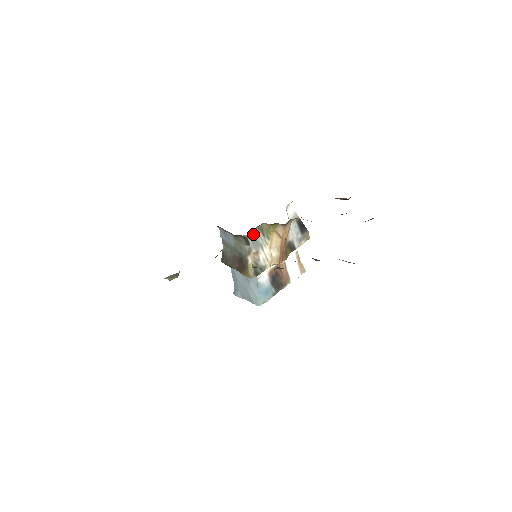
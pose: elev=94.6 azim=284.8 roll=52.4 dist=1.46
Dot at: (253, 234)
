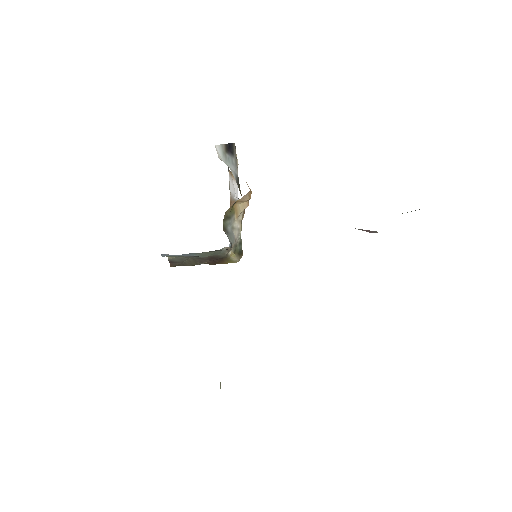
Dot at: occluded
